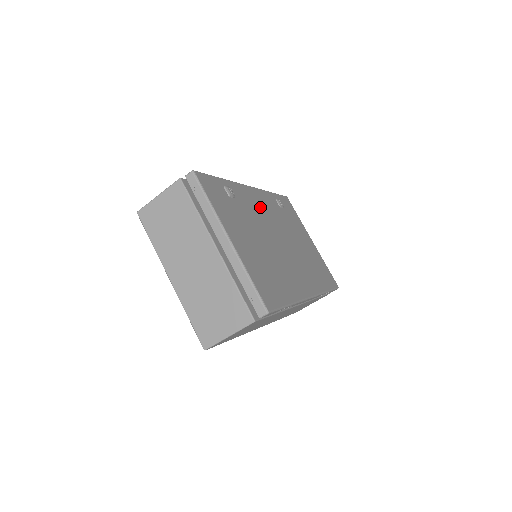
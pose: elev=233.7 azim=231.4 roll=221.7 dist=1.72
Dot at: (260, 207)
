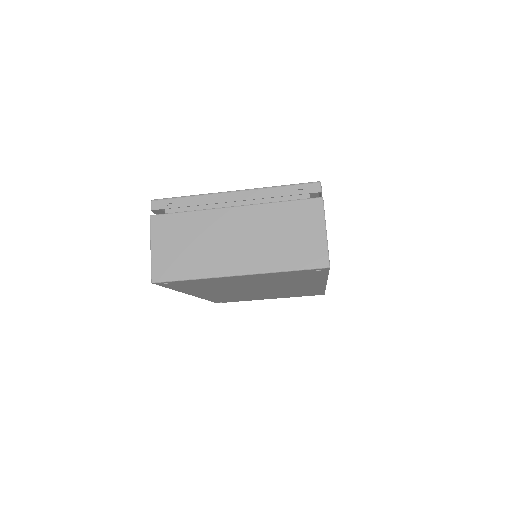
Dot at: occluded
